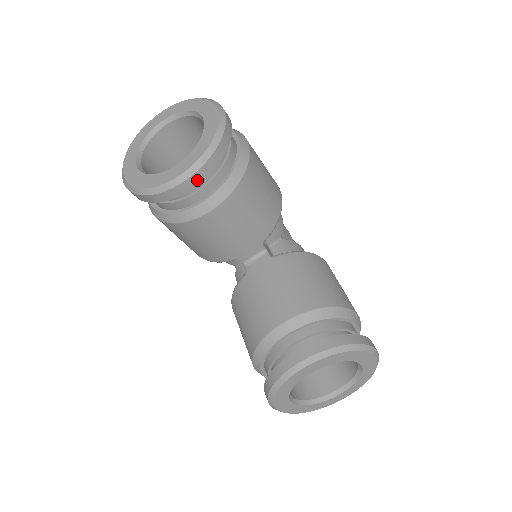
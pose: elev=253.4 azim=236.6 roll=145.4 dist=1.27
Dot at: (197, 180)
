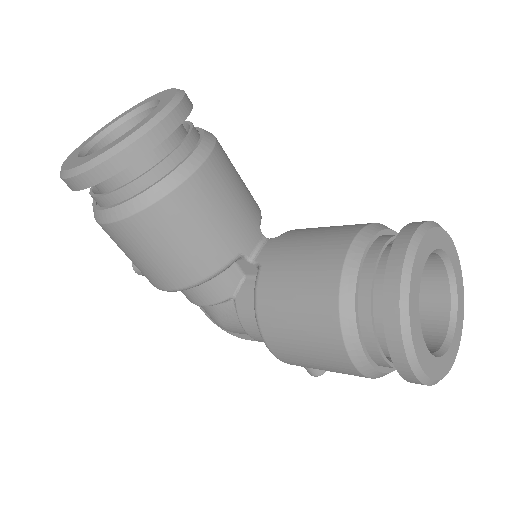
Dot at: (179, 118)
